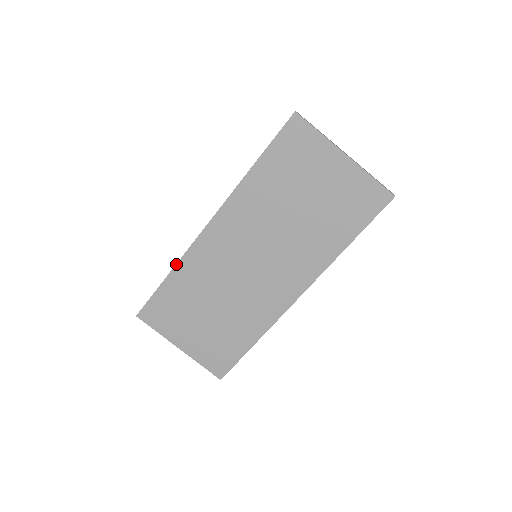
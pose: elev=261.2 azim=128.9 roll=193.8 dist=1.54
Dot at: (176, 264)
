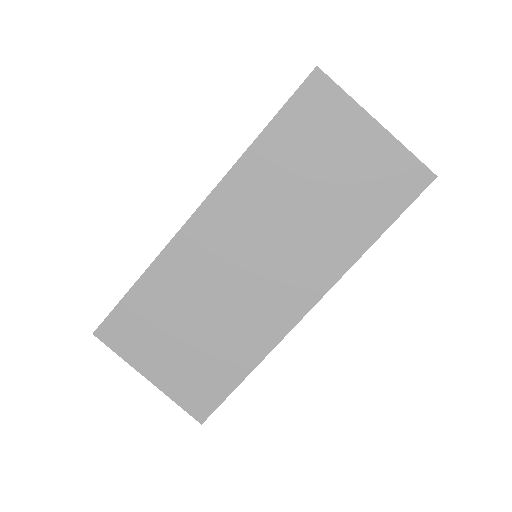
Dot at: (152, 262)
